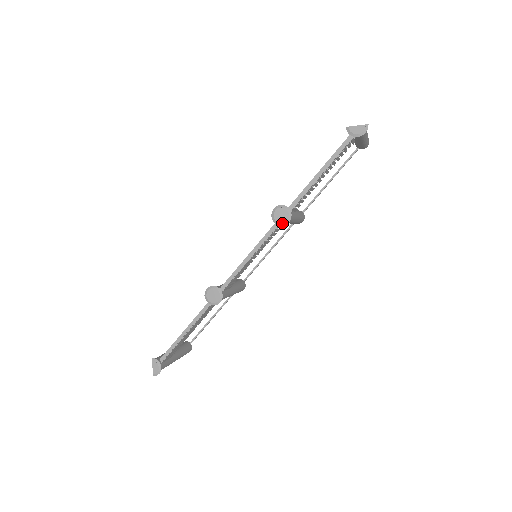
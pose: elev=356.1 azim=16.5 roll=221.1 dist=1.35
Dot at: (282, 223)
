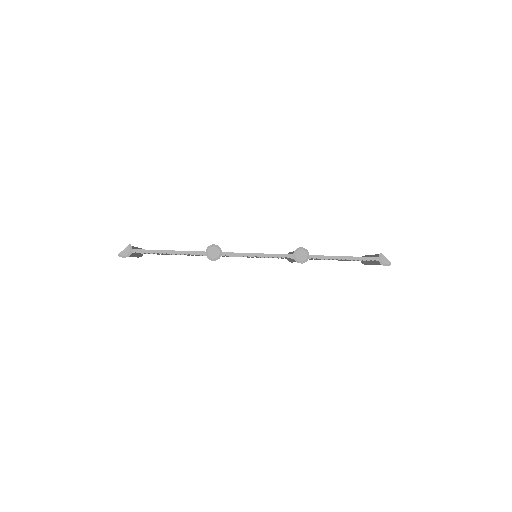
Dot at: (297, 260)
